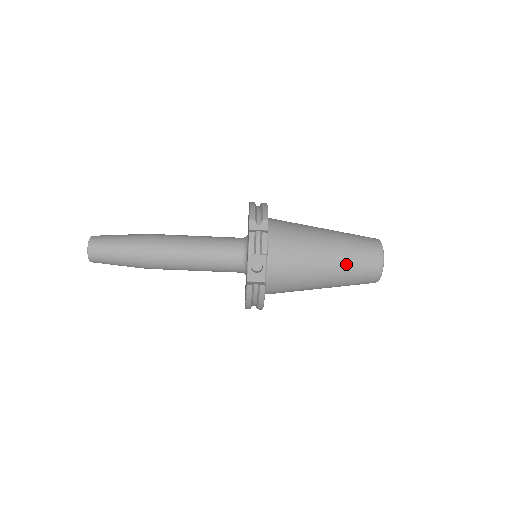
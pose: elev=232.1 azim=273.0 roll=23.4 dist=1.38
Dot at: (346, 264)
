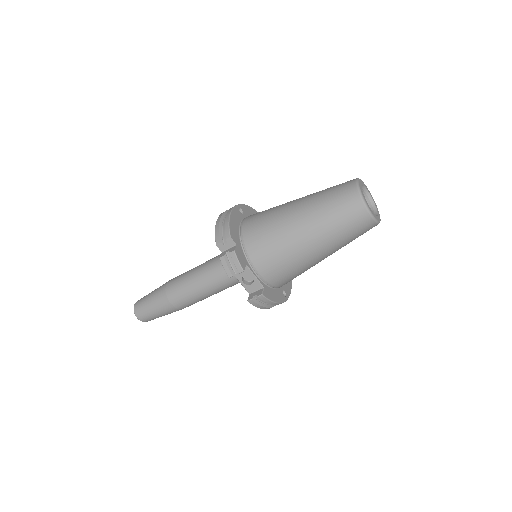
Dot at: (328, 232)
